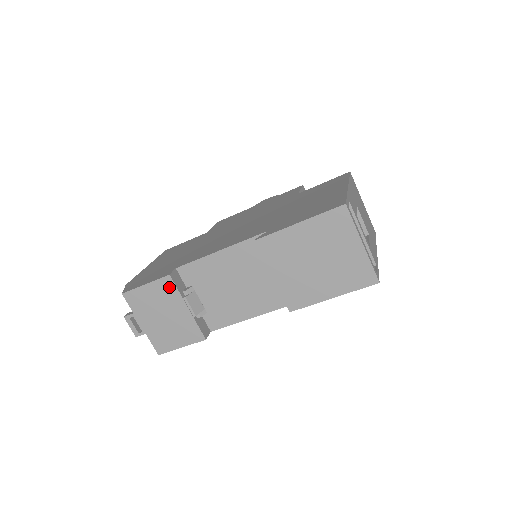
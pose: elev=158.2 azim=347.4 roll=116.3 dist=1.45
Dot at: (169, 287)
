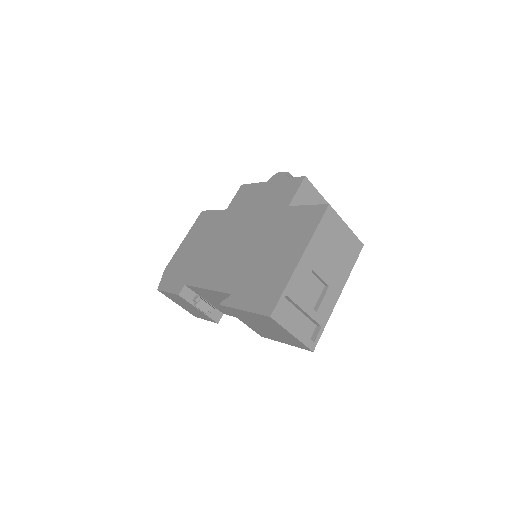
Dot at: (182, 299)
